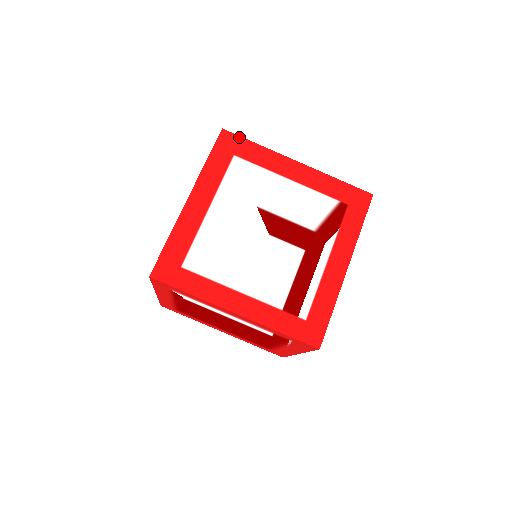
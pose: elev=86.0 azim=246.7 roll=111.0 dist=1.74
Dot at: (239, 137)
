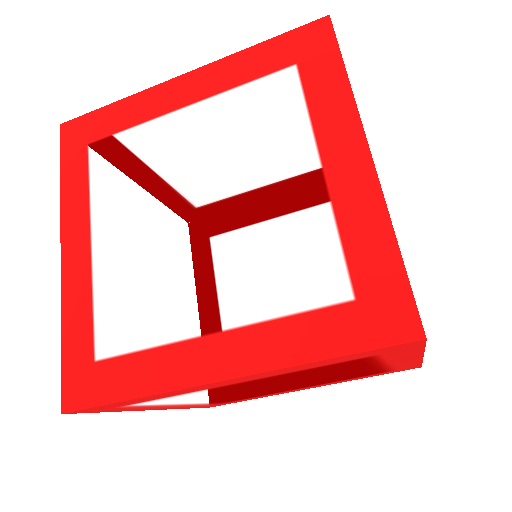
Dot at: (335, 44)
